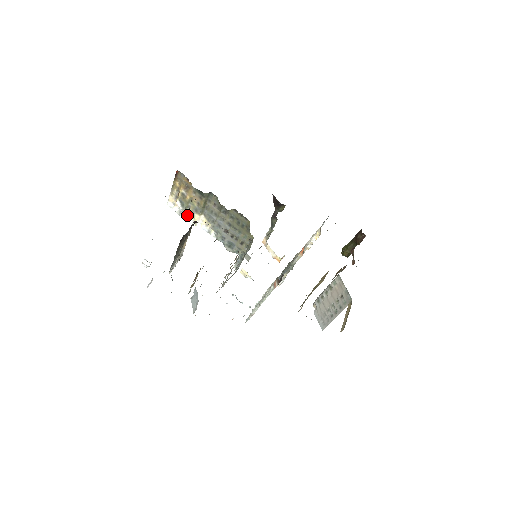
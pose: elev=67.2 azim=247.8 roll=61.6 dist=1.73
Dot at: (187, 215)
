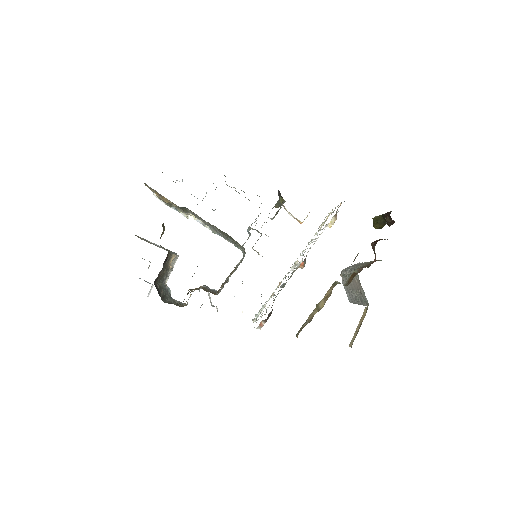
Dot at: (176, 208)
